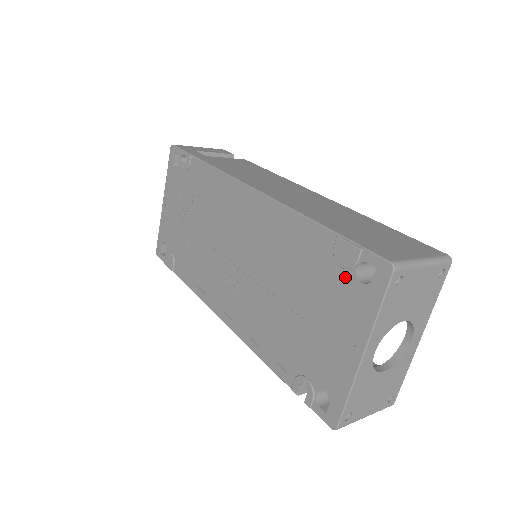
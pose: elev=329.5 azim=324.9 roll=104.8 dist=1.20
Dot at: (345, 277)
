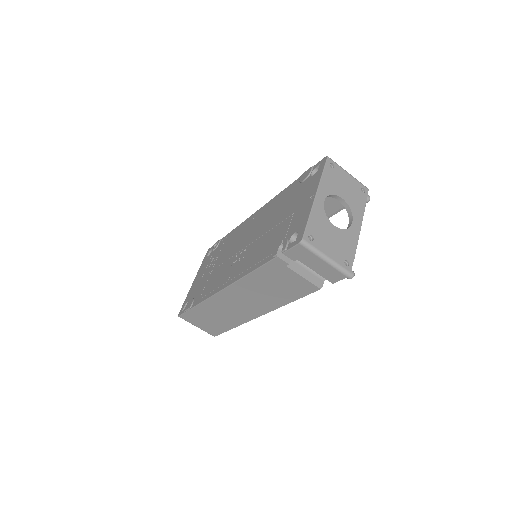
Dot at: (305, 182)
